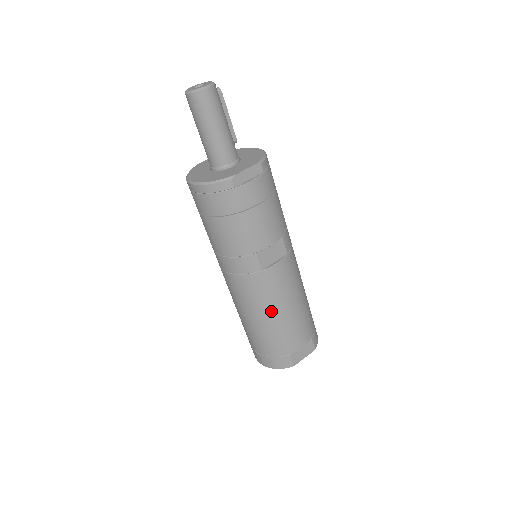
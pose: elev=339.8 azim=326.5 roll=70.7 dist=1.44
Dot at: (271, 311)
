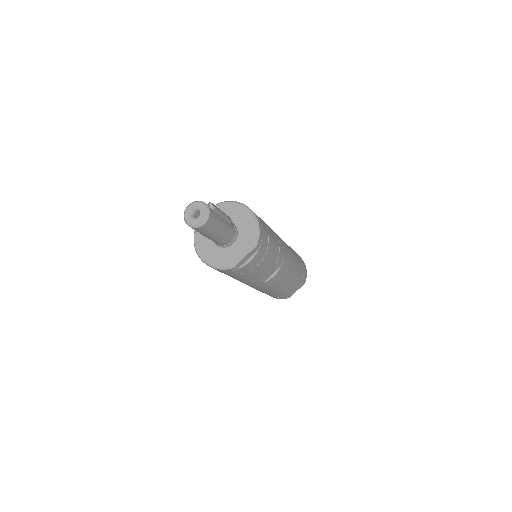
Dot at: (271, 290)
